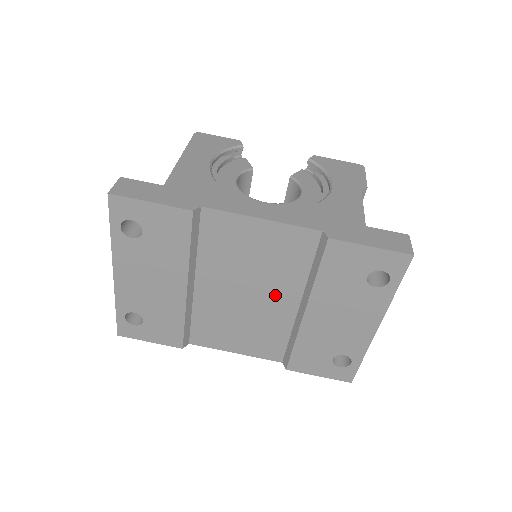
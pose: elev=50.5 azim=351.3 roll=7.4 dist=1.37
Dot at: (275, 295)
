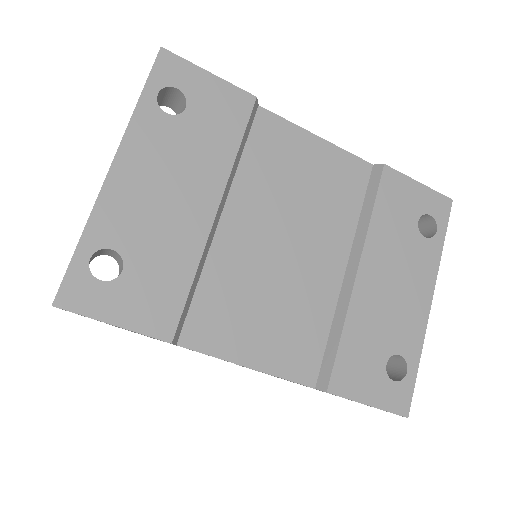
Dot at: (320, 249)
